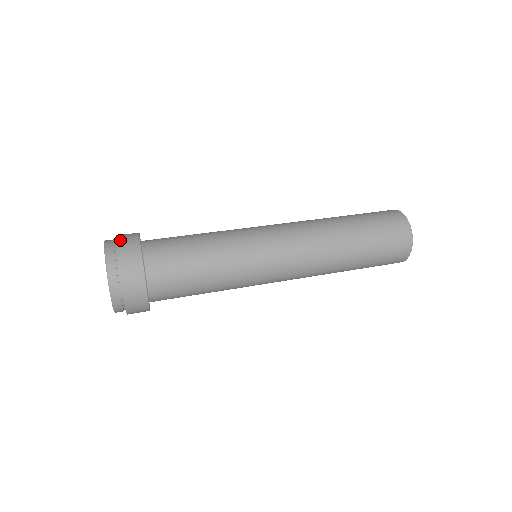
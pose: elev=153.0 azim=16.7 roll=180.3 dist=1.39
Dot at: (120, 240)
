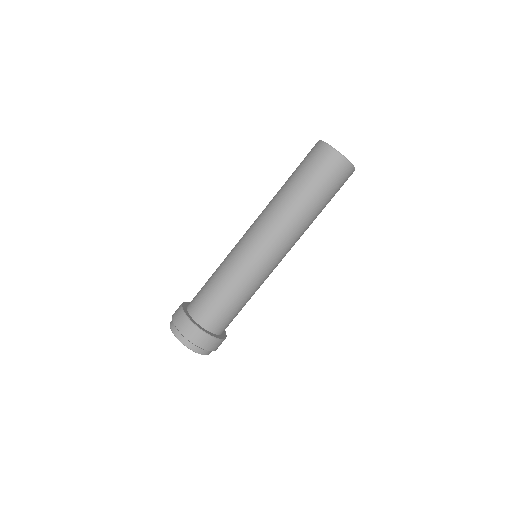
Dot at: (185, 334)
